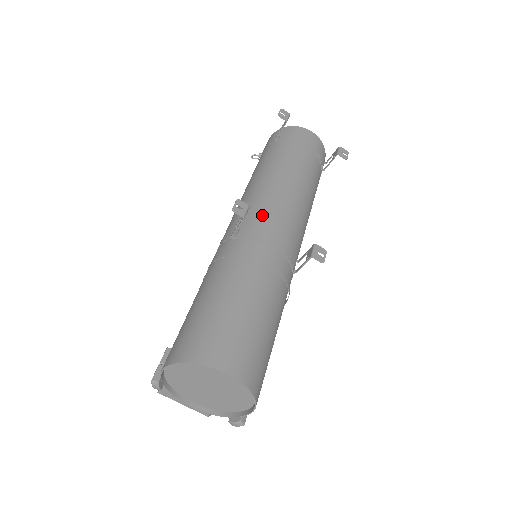
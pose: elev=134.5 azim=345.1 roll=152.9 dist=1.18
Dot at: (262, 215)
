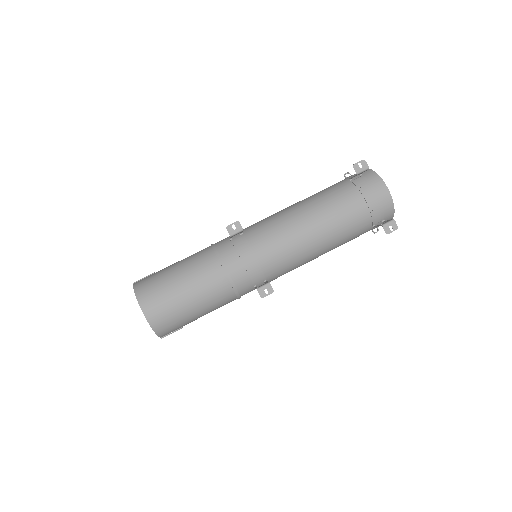
Dot at: (260, 238)
